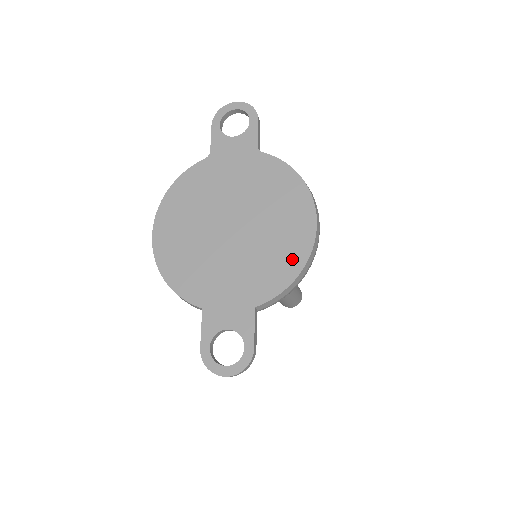
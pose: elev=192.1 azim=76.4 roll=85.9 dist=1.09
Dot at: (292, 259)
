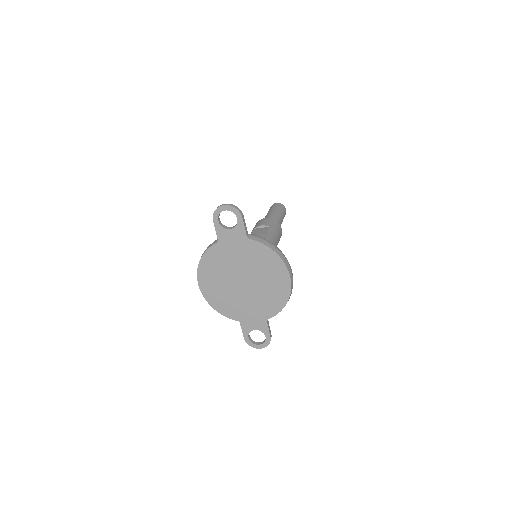
Dot at: (281, 298)
